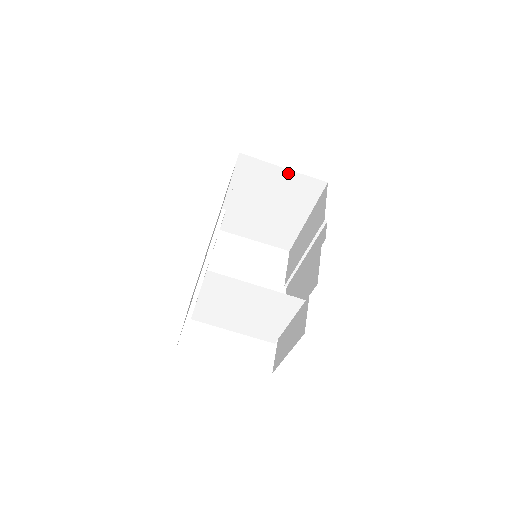
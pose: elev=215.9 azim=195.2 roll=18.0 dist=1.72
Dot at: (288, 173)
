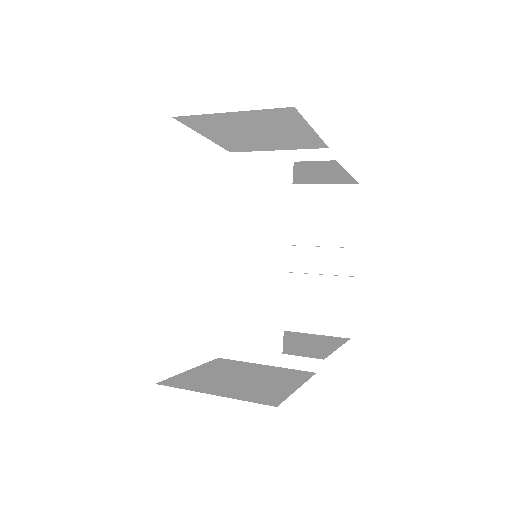
Dot at: (343, 174)
